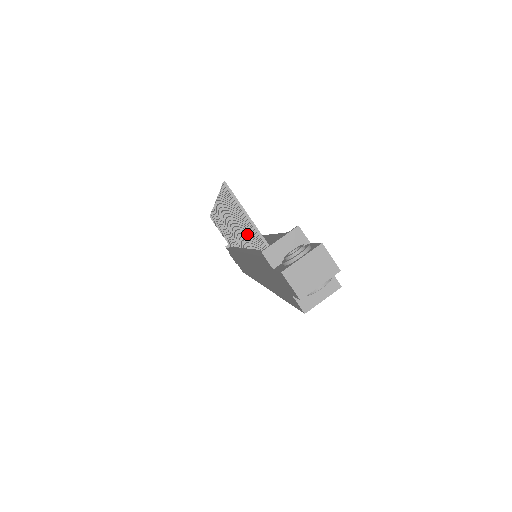
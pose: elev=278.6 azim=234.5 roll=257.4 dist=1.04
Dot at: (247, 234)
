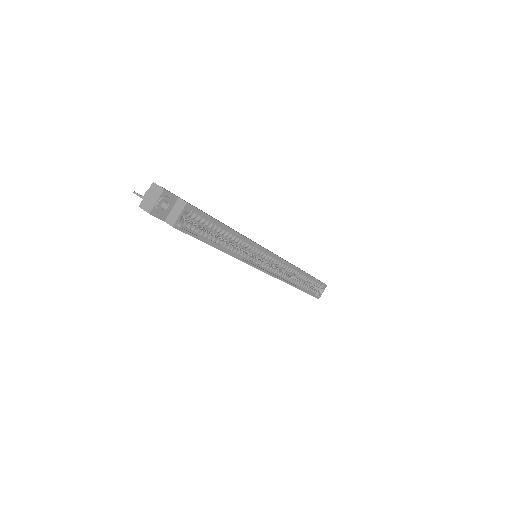
Dot at: occluded
